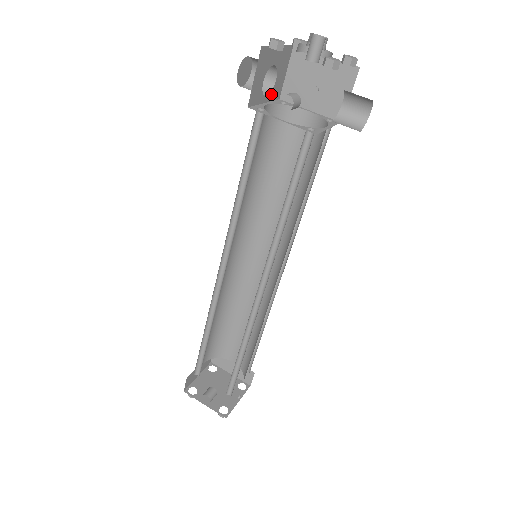
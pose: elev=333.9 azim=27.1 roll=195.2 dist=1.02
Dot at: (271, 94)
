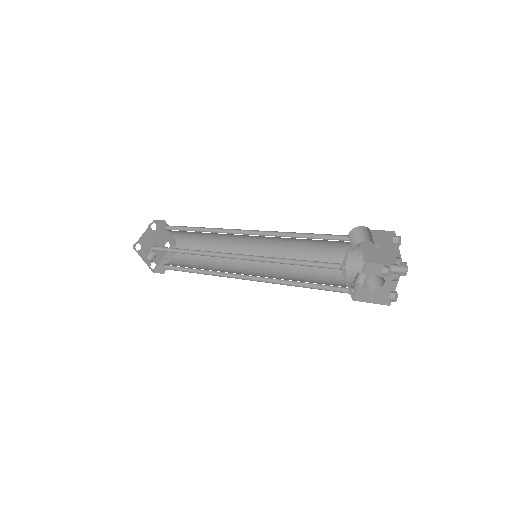
Dot at: (356, 241)
